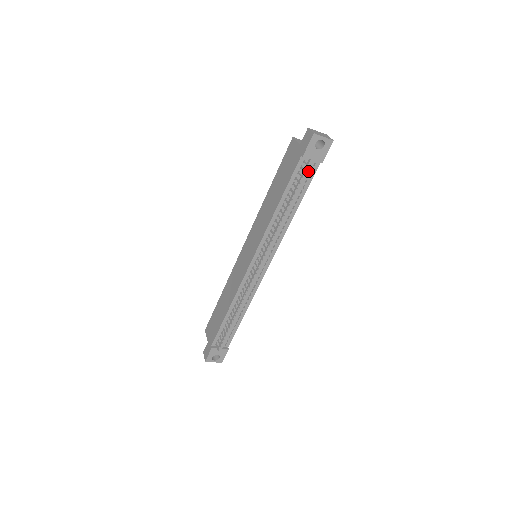
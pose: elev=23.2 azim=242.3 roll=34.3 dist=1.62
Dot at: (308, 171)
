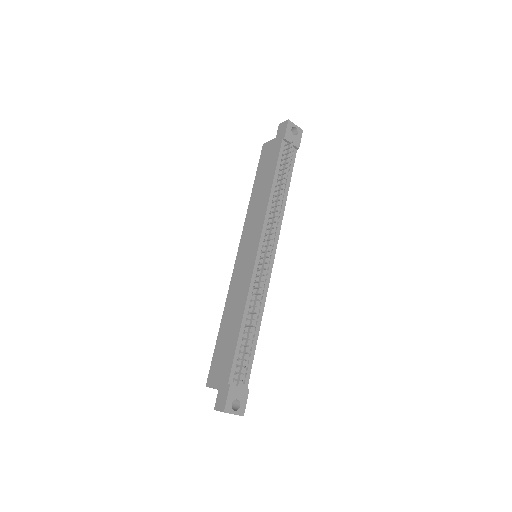
Dot at: (290, 154)
